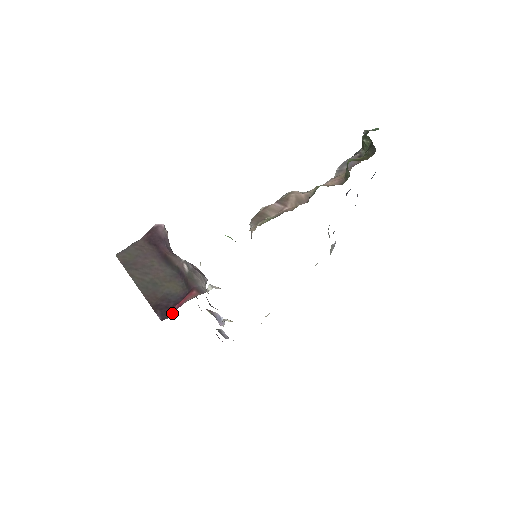
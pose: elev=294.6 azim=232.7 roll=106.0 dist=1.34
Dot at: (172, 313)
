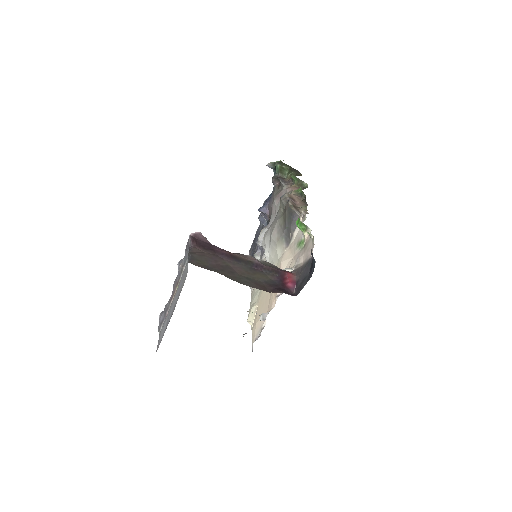
Dot at: (291, 290)
